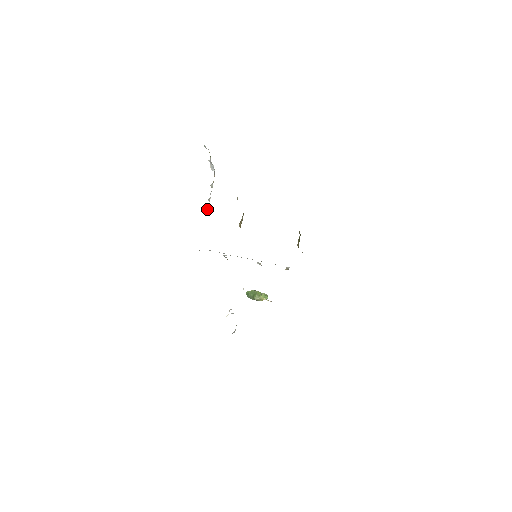
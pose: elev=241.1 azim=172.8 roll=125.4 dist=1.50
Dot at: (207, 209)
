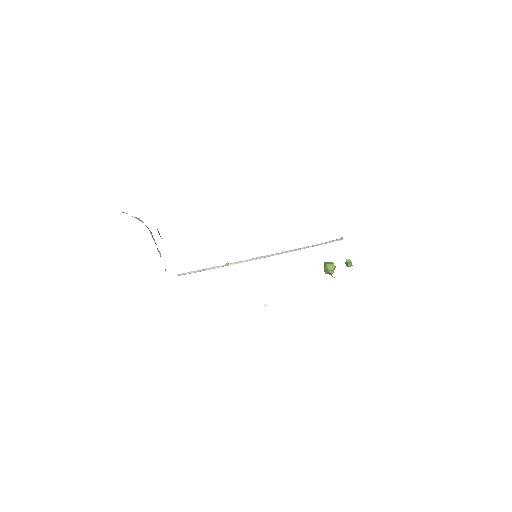
Dot at: (159, 251)
